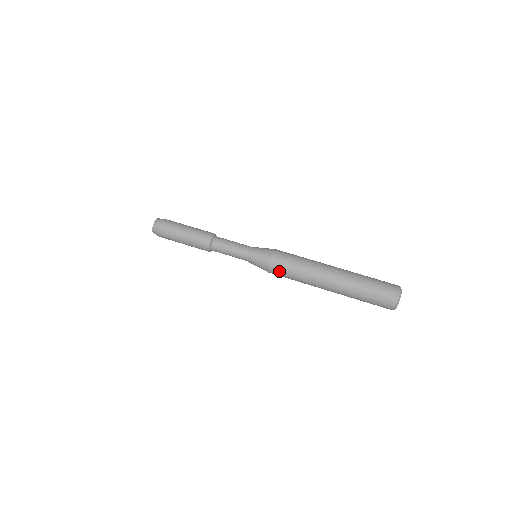
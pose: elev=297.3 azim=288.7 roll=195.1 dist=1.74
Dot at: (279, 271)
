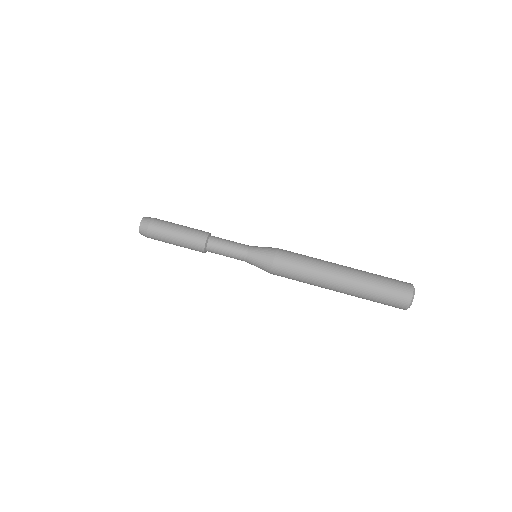
Dot at: (281, 276)
